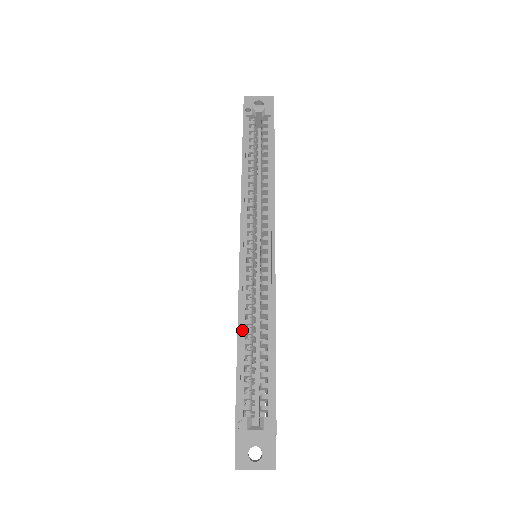
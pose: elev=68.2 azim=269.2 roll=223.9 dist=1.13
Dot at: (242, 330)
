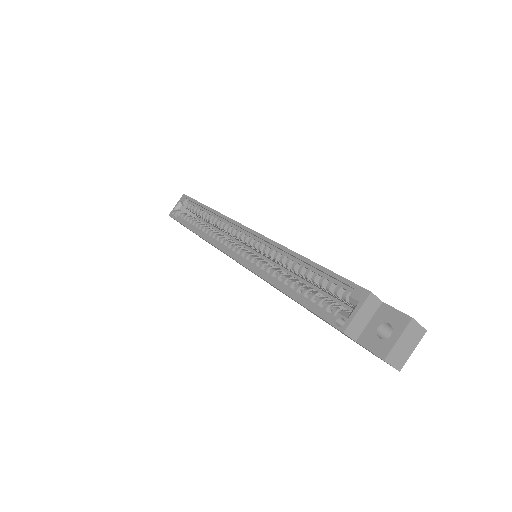
Dot at: (279, 284)
